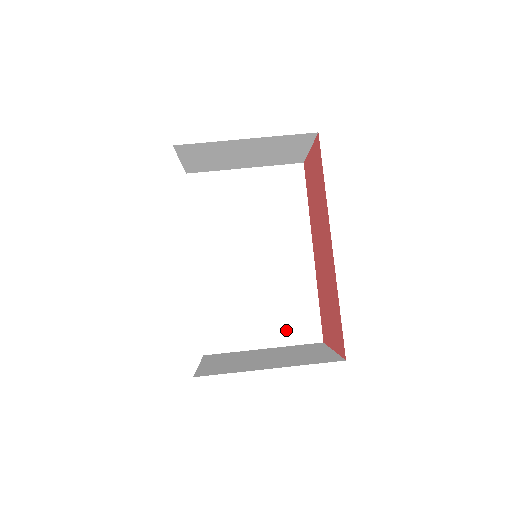
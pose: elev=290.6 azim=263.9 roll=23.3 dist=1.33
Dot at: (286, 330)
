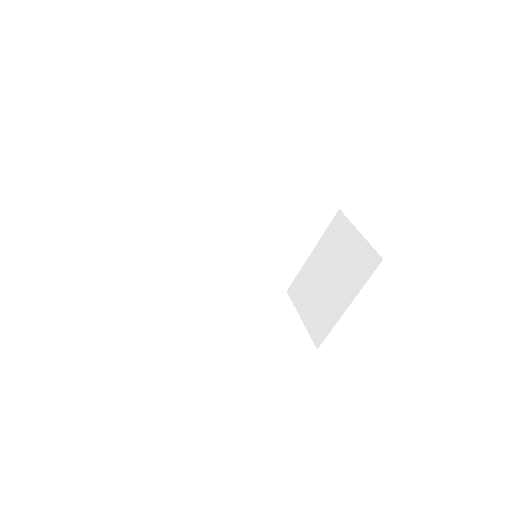
Dot at: (311, 231)
